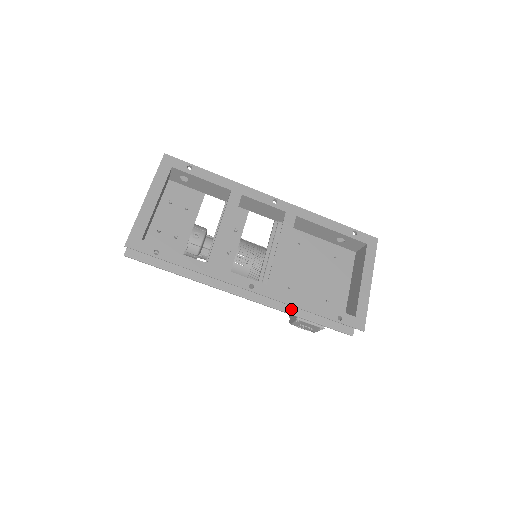
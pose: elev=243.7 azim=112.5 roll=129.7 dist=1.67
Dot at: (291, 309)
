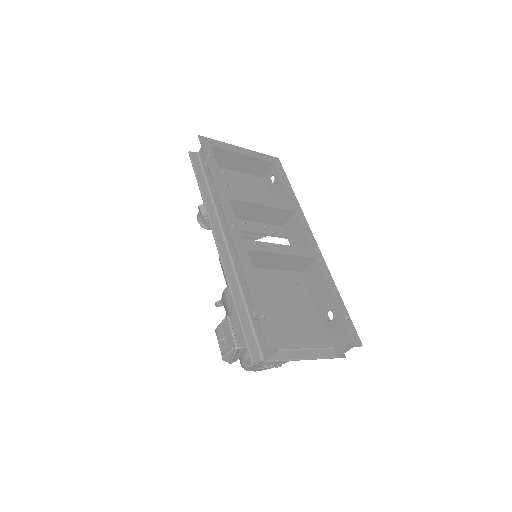
Dot at: (234, 286)
